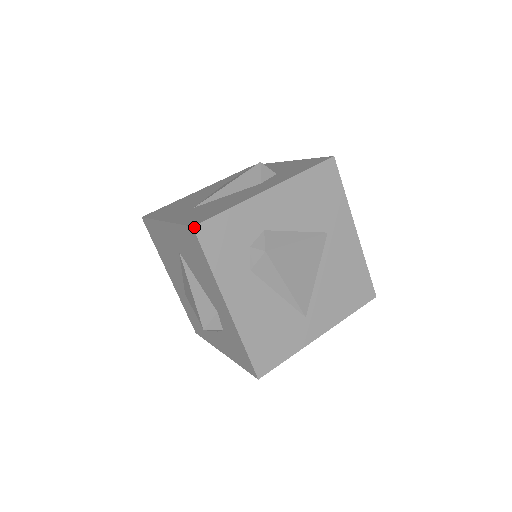
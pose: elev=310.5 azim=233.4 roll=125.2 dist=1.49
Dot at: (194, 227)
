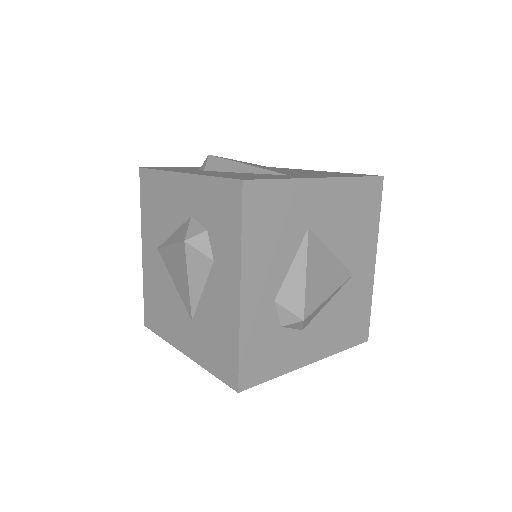
Dot at: (141, 168)
